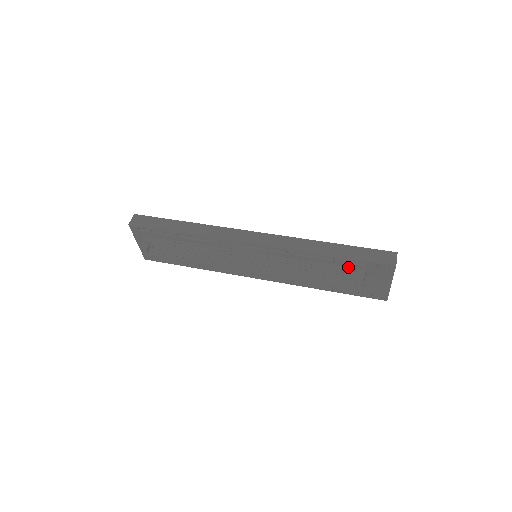
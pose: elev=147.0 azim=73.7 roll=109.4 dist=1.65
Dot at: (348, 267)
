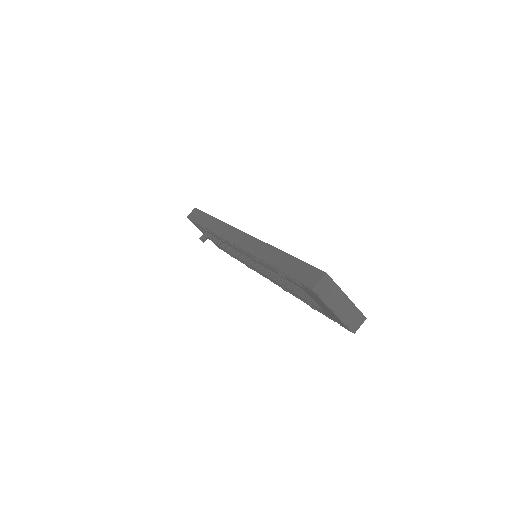
Dot at: occluded
